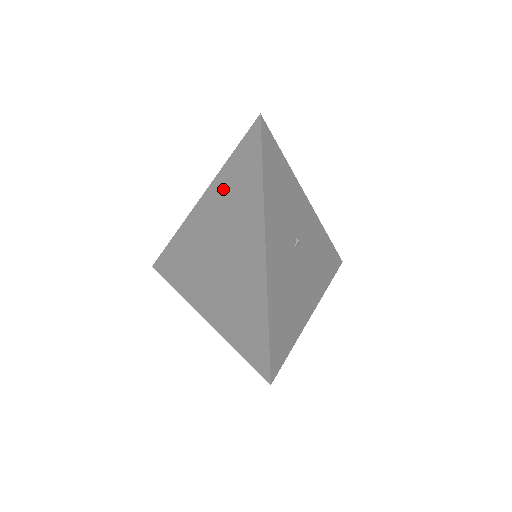
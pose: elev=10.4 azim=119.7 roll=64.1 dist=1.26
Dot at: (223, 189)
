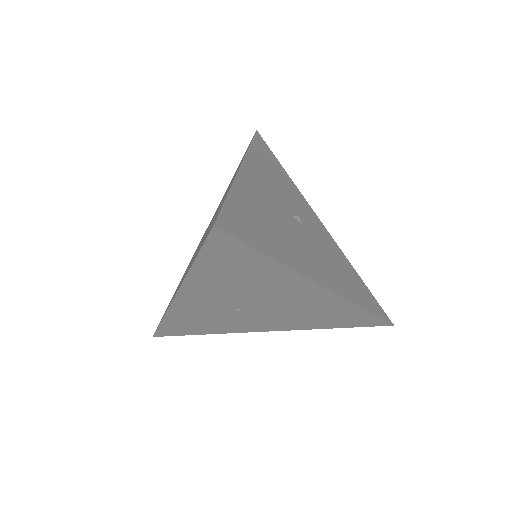
Dot at: occluded
